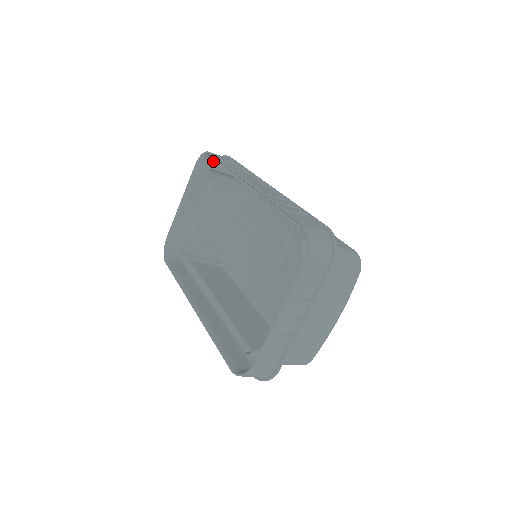
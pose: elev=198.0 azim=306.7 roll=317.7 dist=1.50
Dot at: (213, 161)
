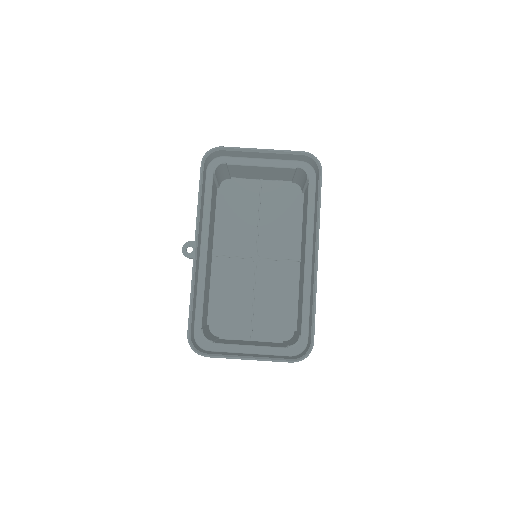
Dot at: (312, 163)
